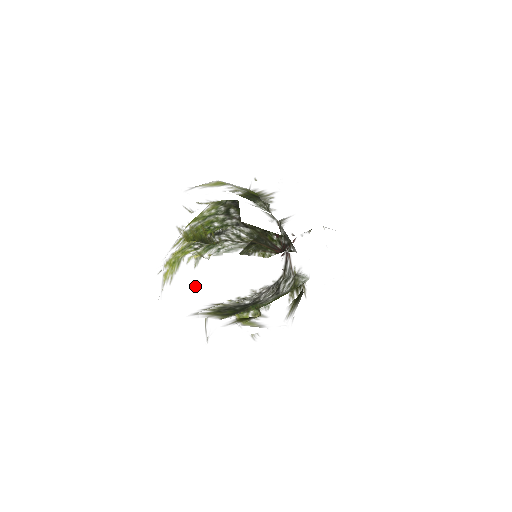
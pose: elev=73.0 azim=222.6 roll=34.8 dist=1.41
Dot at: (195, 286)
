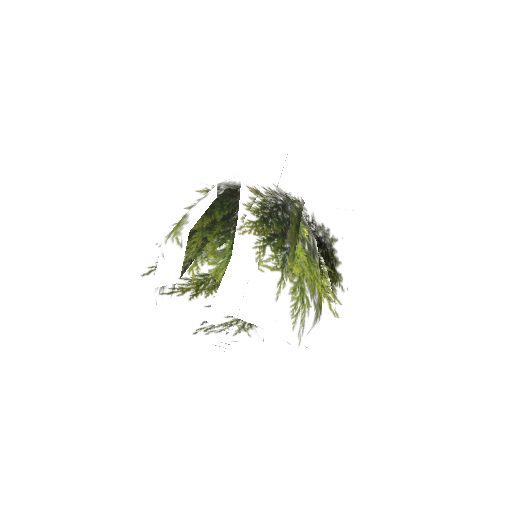
Dot at: (220, 189)
